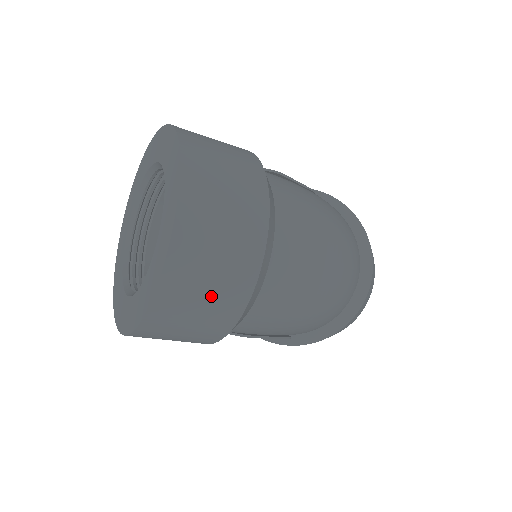
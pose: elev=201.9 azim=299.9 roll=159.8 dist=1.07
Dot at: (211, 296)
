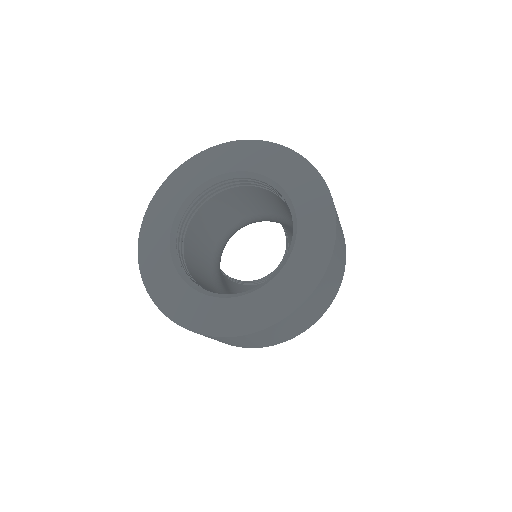
Dot at: (259, 342)
